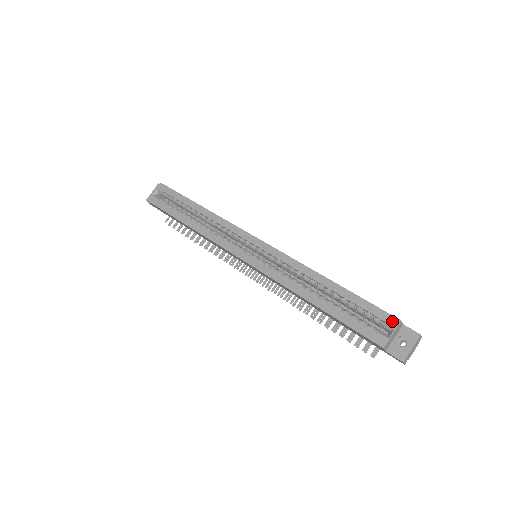
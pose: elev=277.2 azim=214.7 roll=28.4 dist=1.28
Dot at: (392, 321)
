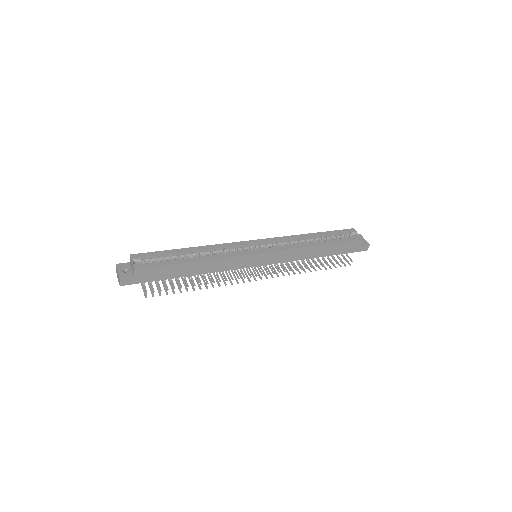
Dot at: (352, 230)
